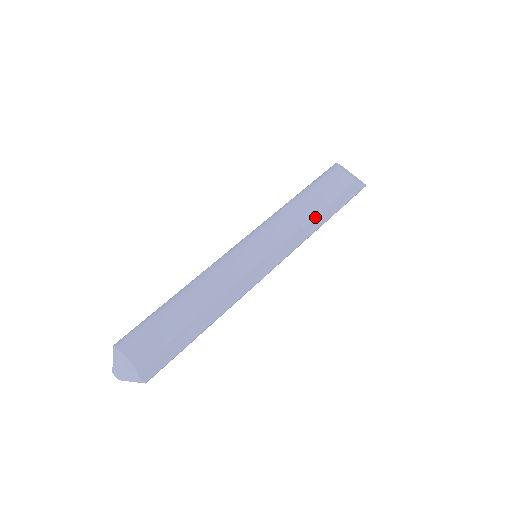
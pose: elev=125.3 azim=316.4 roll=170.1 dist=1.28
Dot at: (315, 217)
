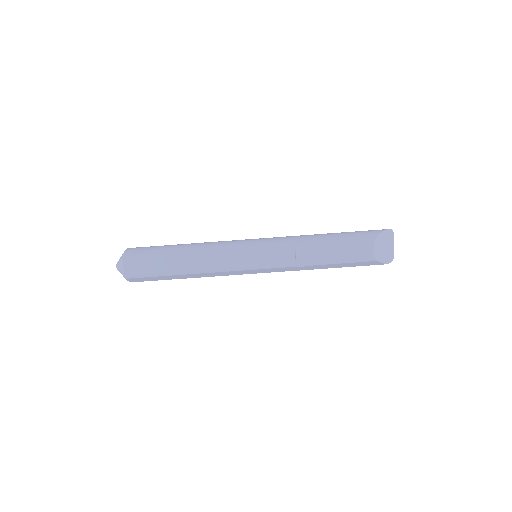
Dot at: (316, 265)
